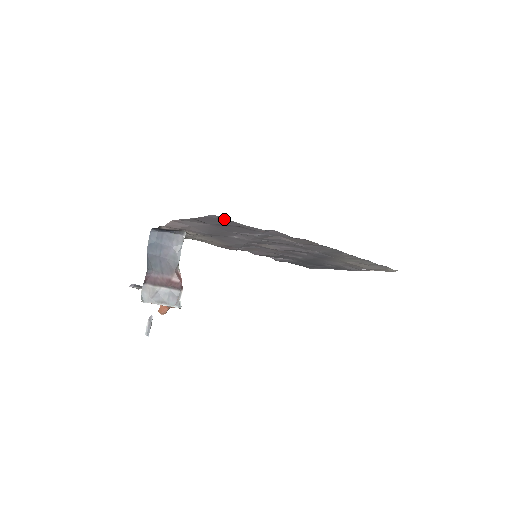
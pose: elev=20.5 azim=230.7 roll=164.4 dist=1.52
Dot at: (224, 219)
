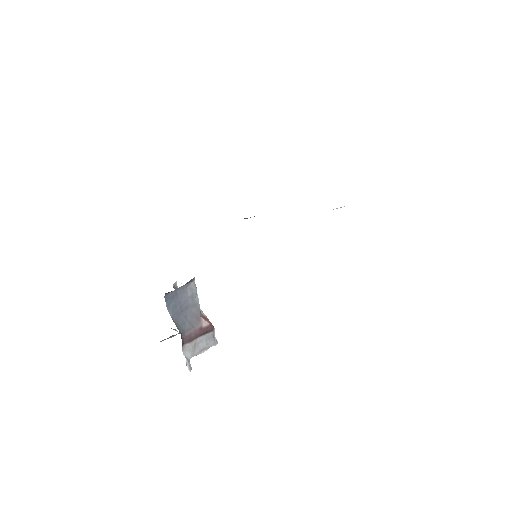
Dot at: occluded
